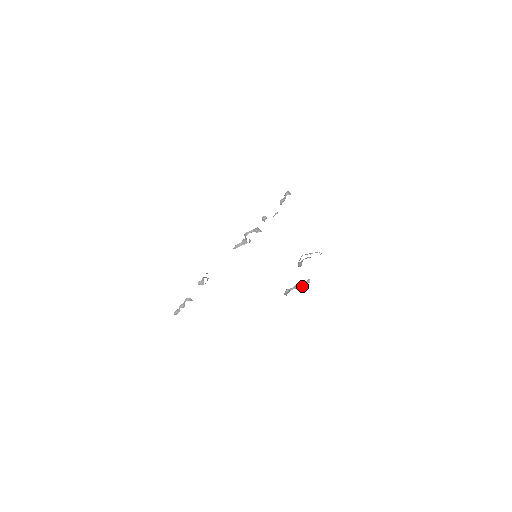
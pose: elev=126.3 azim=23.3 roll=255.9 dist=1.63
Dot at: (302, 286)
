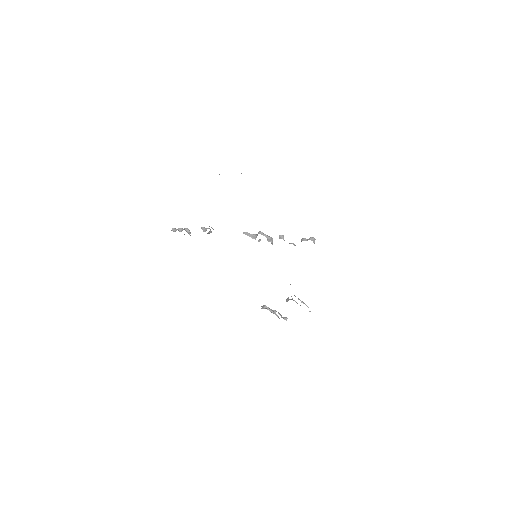
Dot at: (278, 316)
